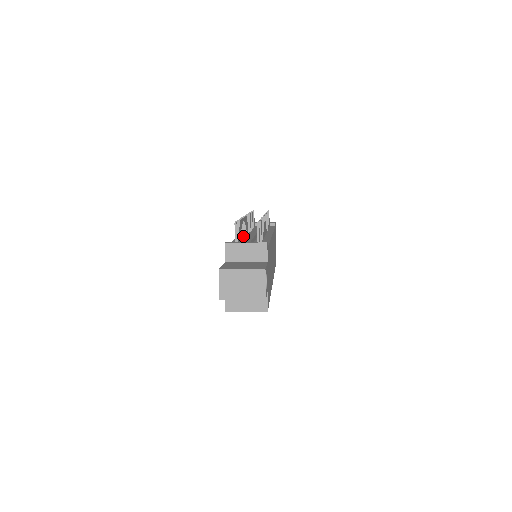
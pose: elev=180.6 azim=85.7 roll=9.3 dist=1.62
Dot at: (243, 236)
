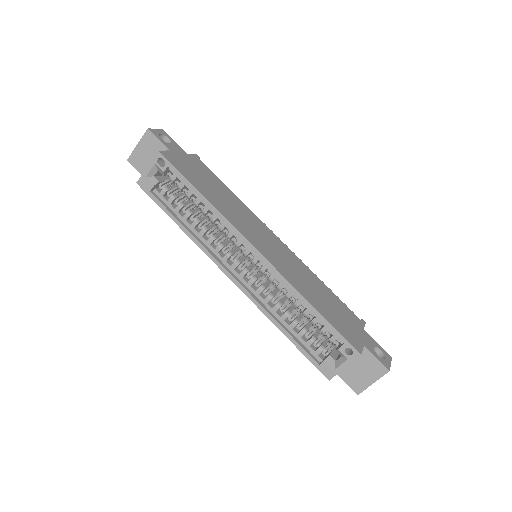
Dot at: occluded
